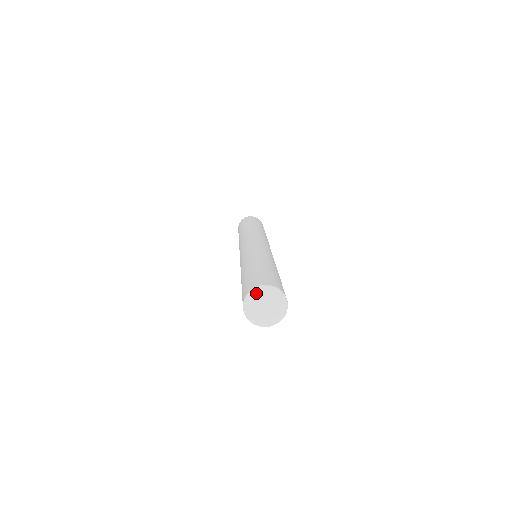
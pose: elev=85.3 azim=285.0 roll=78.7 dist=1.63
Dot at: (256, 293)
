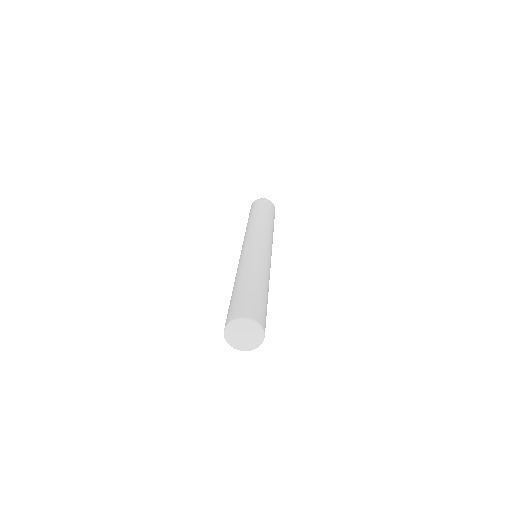
Dot at: (250, 323)
